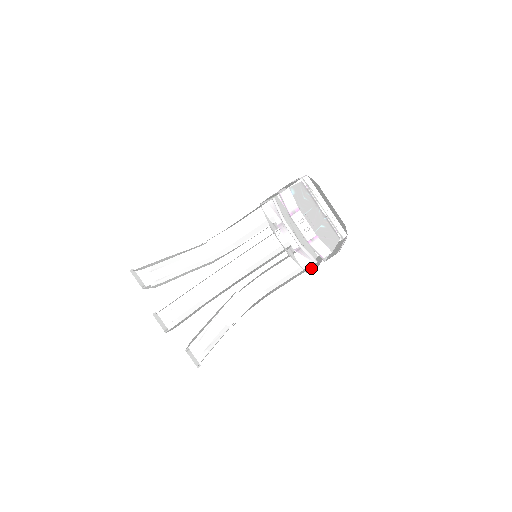
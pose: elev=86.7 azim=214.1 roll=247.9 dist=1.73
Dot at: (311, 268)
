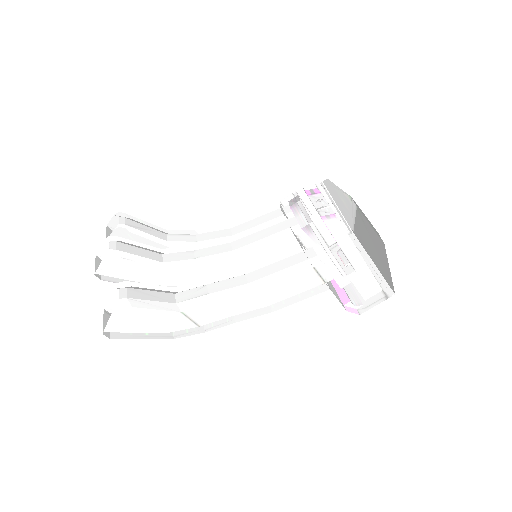
Dot at: (322, 267)
